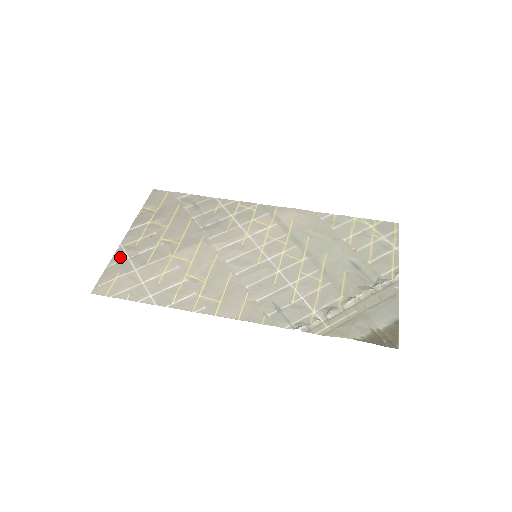
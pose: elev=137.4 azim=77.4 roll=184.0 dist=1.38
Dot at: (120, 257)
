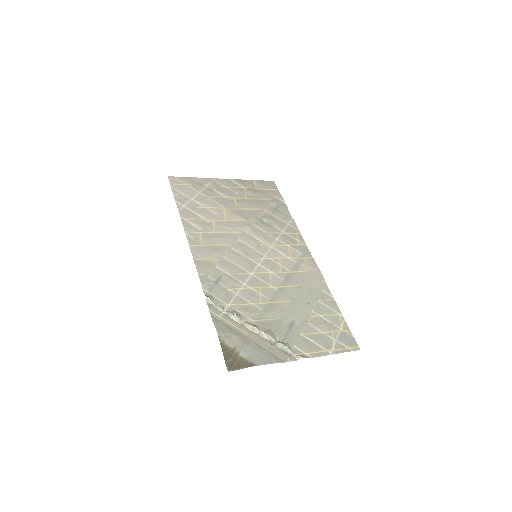
Dot at: (205, 181)
